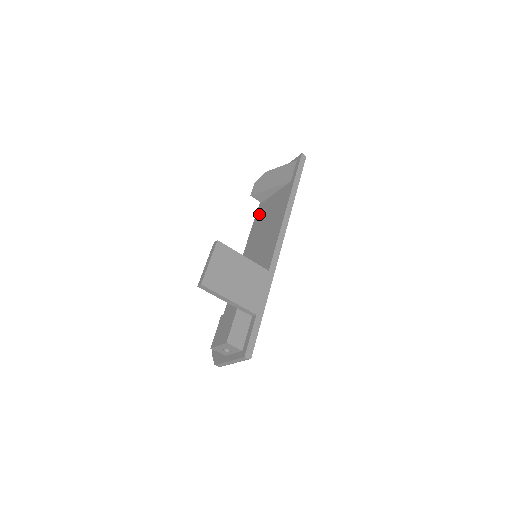
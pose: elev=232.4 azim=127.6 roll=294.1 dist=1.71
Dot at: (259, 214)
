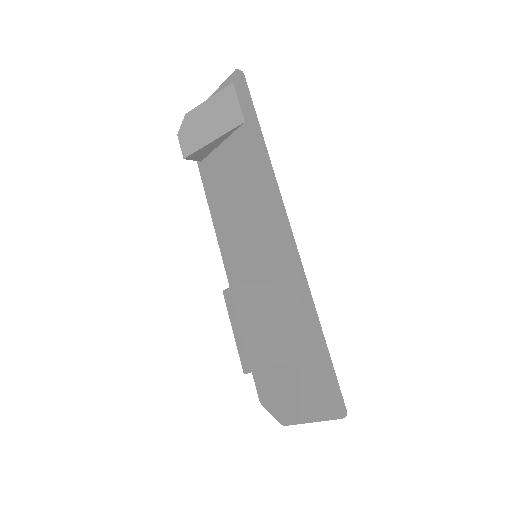
Dot at: (209, 181)
